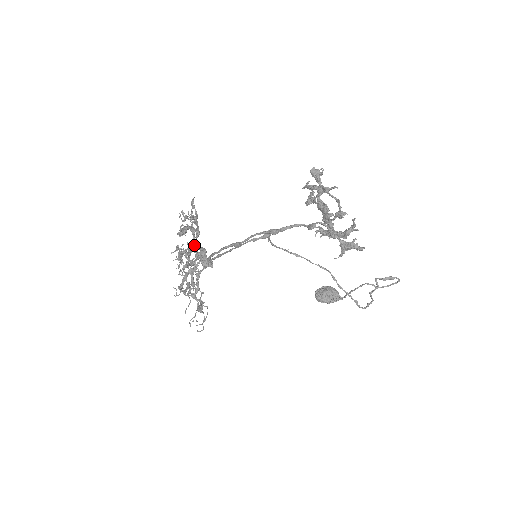
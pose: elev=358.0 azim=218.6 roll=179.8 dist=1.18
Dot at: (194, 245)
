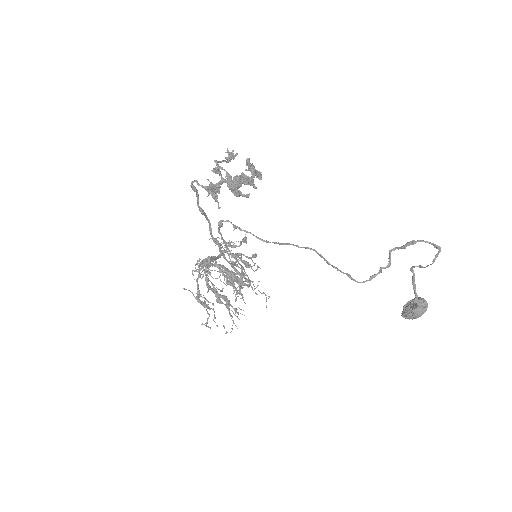
Dot at: occluded
